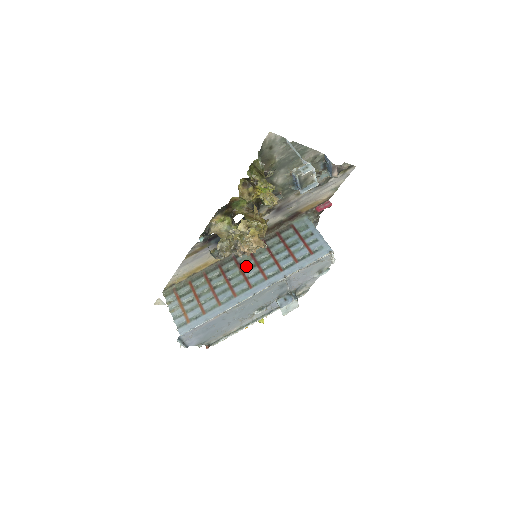
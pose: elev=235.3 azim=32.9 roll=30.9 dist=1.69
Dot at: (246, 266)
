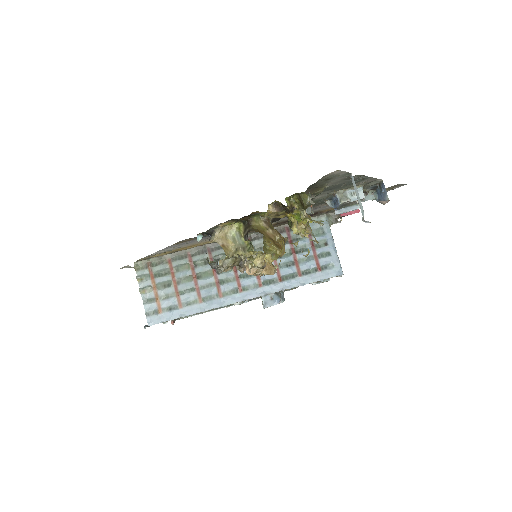
Dot at: occluded
